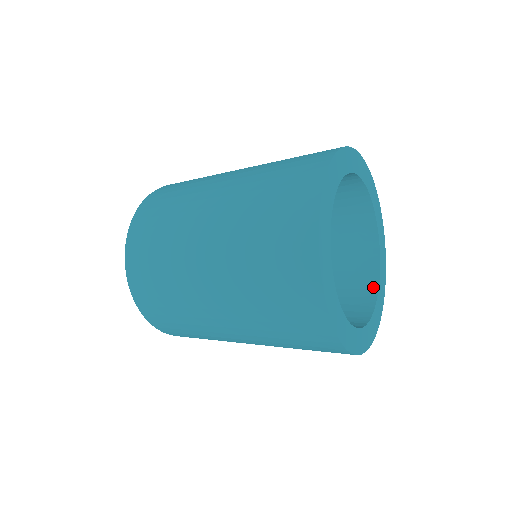
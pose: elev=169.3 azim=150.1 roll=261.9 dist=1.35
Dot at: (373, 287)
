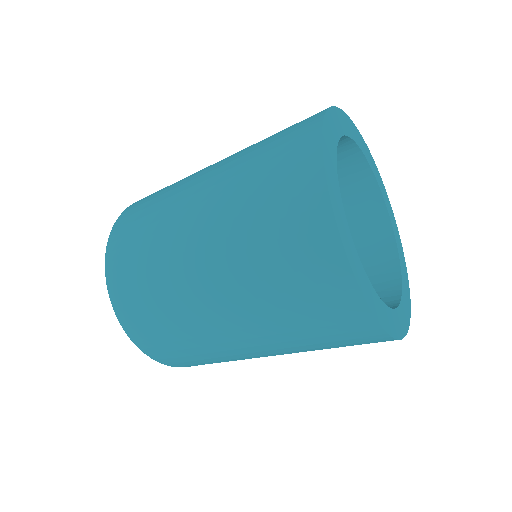
Dot at: (395, 294)
